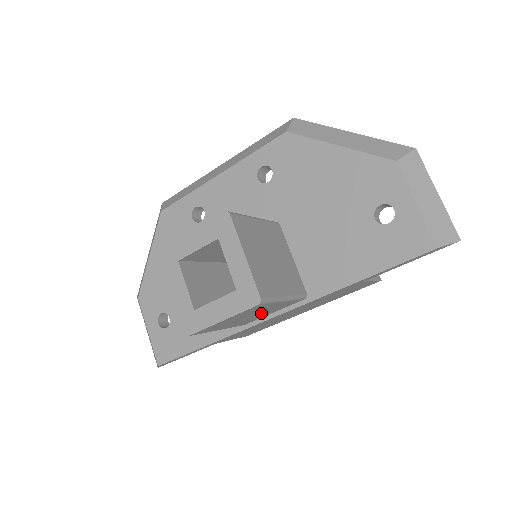
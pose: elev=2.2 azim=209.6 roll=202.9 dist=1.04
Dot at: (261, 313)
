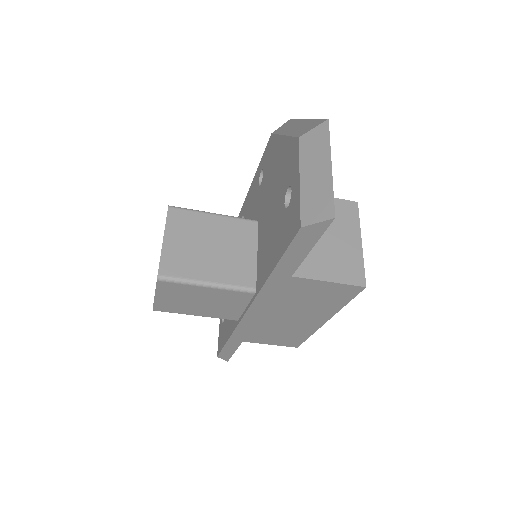
Dot at: (215, 302)
